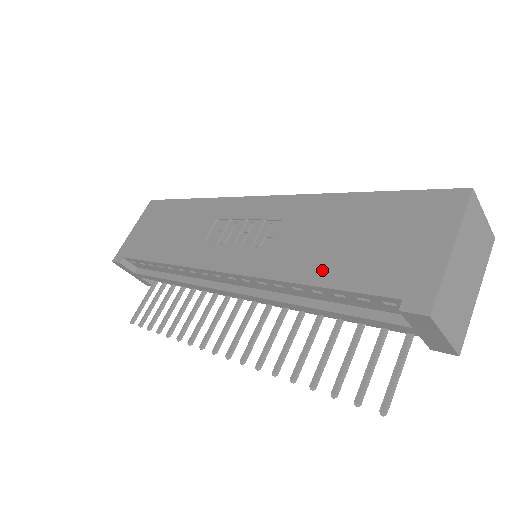
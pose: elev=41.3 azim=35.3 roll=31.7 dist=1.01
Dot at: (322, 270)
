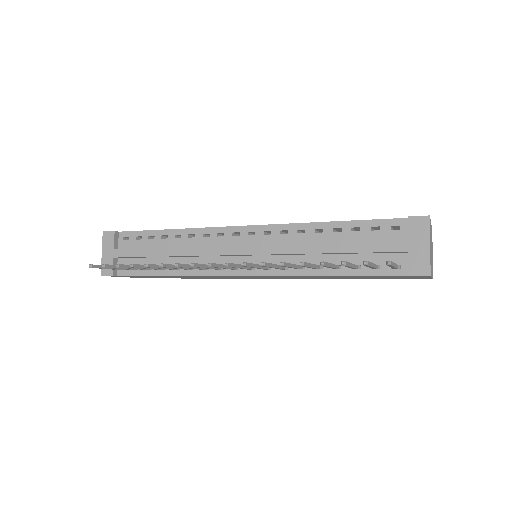
Dot at: occluded
